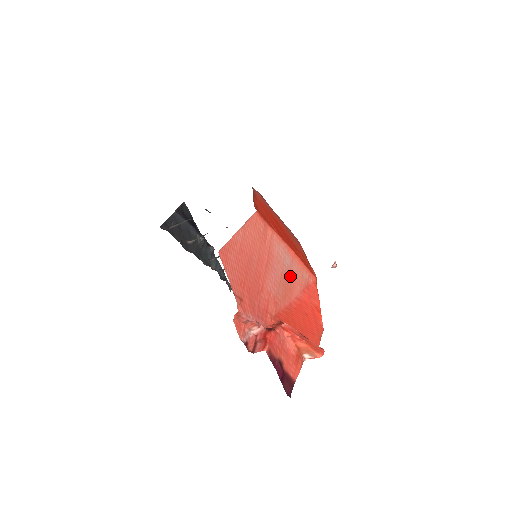
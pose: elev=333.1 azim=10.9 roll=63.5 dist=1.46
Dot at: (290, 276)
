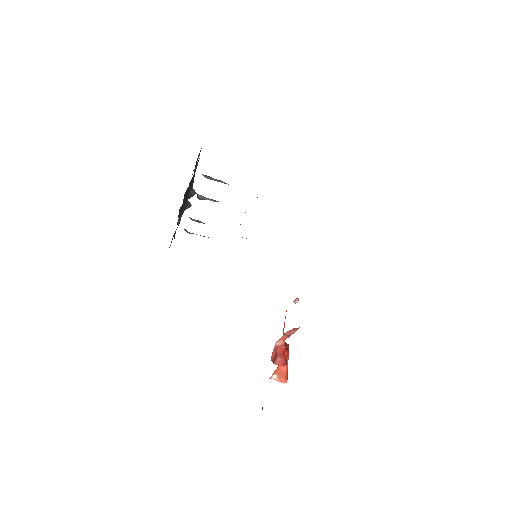
Dot at: occluded
